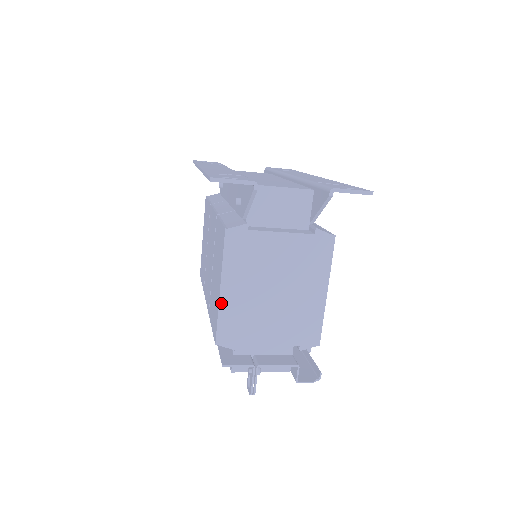
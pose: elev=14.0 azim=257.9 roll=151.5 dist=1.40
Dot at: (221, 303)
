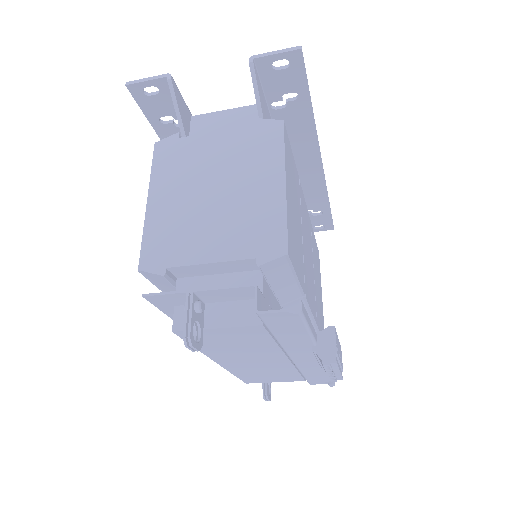
Dot at: (147, 218)
